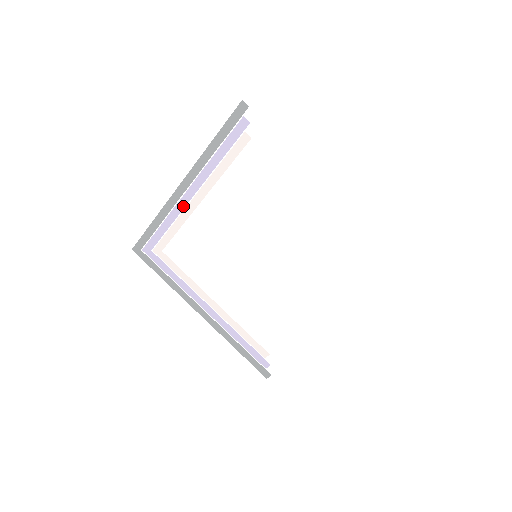
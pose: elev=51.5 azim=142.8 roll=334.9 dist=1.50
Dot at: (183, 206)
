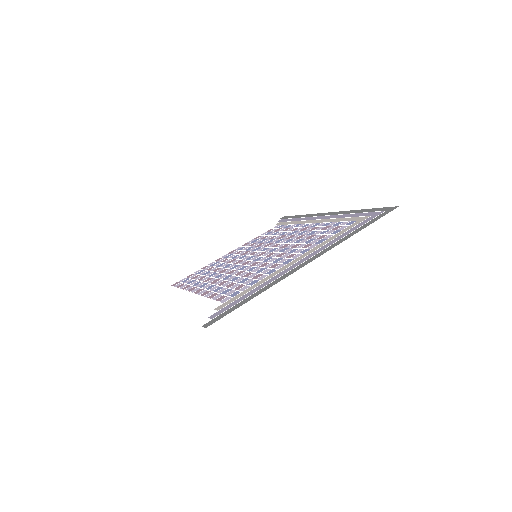
Dot at: occluded
